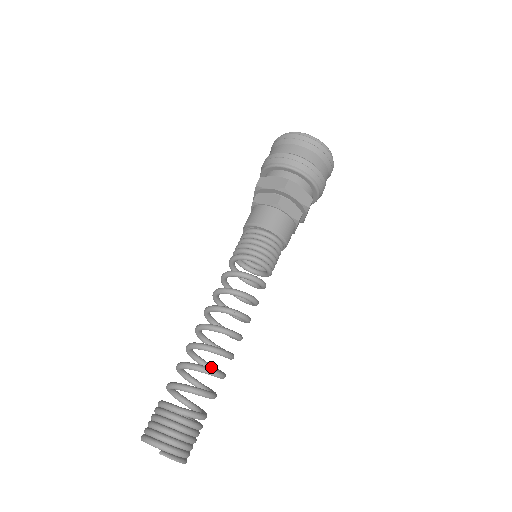
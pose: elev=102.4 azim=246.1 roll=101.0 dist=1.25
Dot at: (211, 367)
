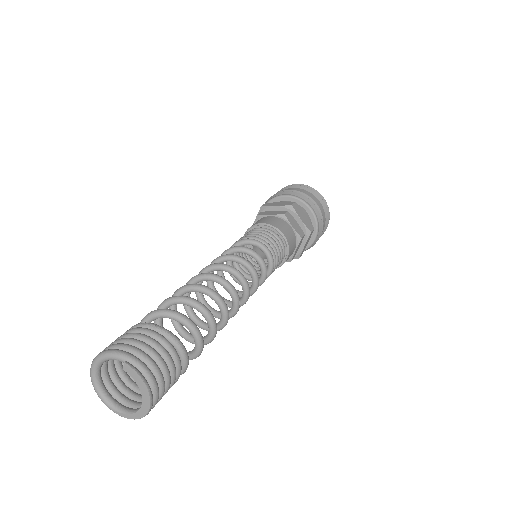
Dot at: occluded
